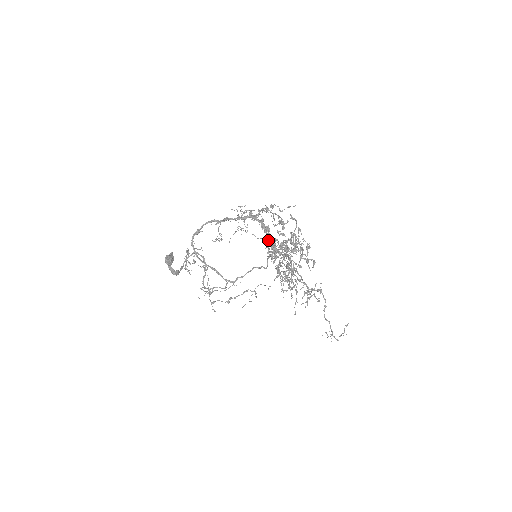
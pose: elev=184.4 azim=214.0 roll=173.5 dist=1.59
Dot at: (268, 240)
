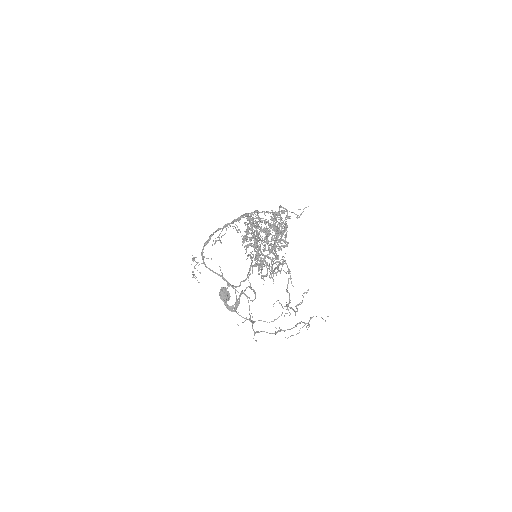
Dot at: (254, 231)
